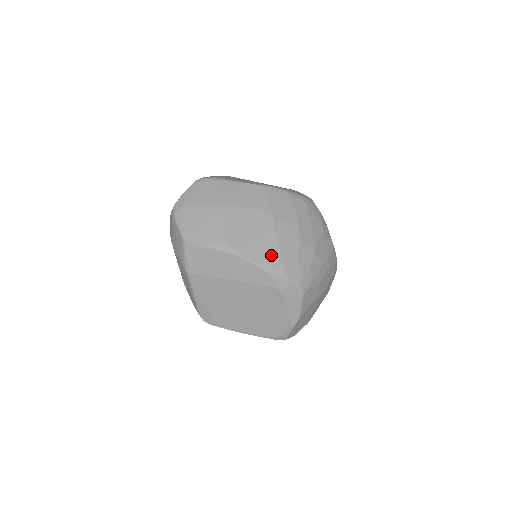
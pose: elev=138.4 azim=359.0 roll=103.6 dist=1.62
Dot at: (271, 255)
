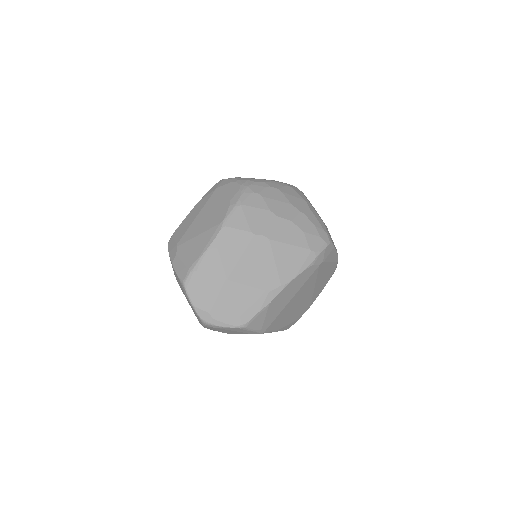
Dot at: (296, 257)
